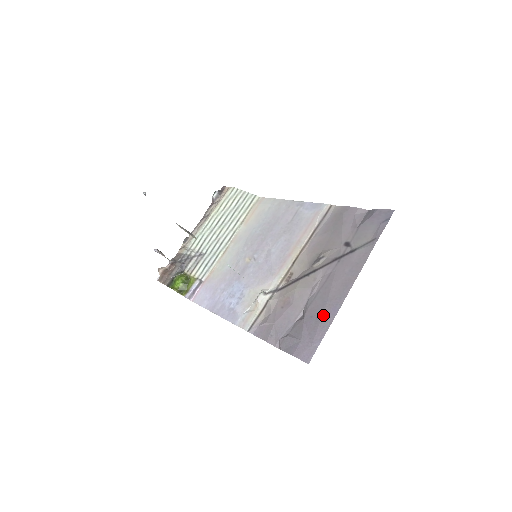
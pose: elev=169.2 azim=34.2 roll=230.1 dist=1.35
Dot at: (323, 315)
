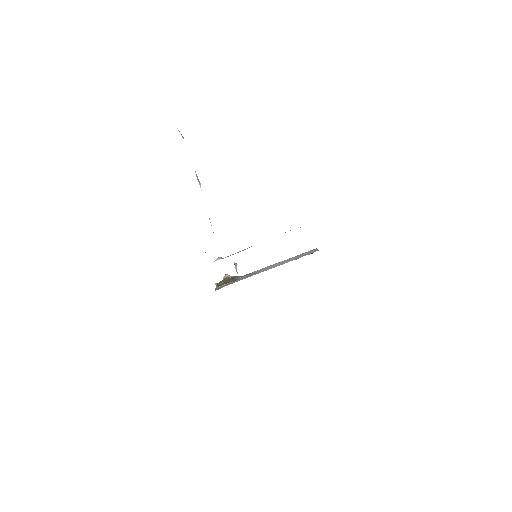
Dot at: occluded
